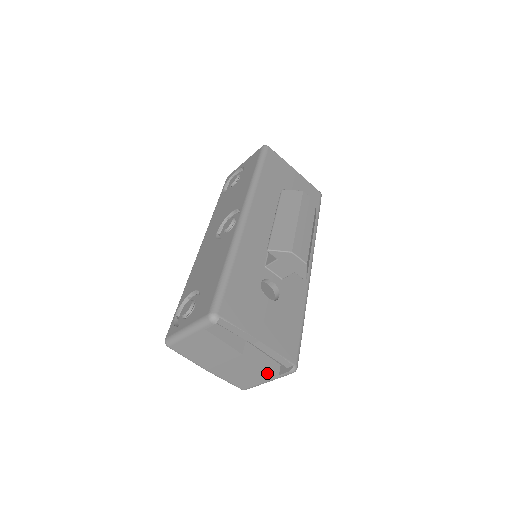
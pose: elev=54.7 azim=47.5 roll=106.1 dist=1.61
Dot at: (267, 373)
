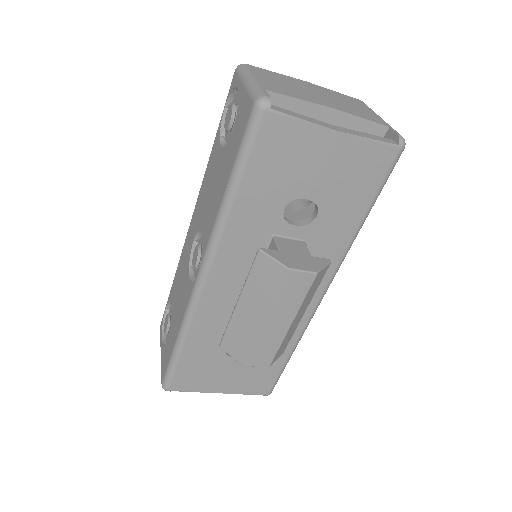
Dot at: occluded
